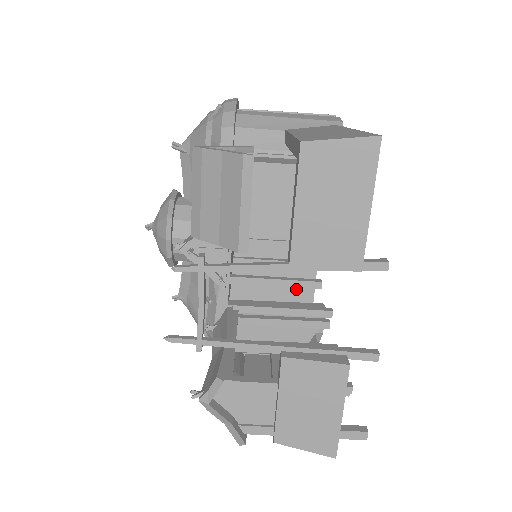
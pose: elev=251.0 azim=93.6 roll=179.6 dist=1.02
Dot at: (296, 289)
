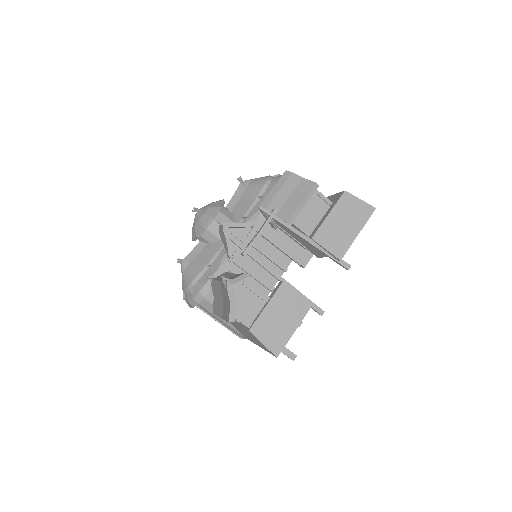
Dot at: occluded
